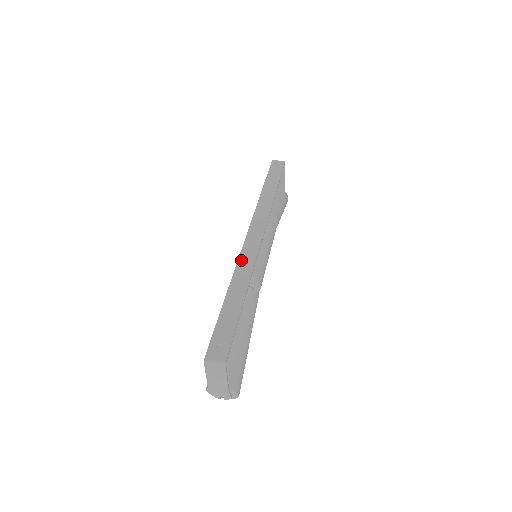
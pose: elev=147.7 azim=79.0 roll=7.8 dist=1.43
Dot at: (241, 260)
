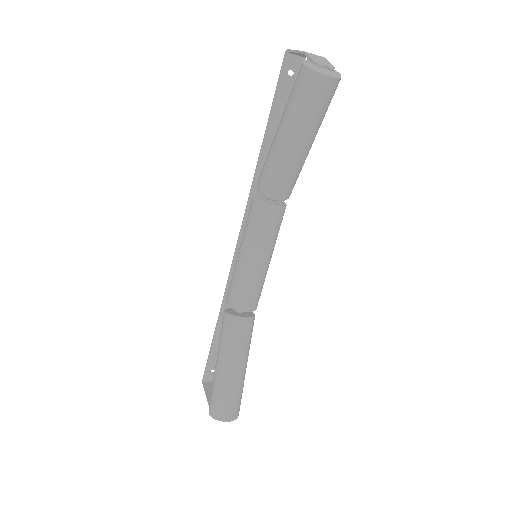
Dot at: (252, 196)
